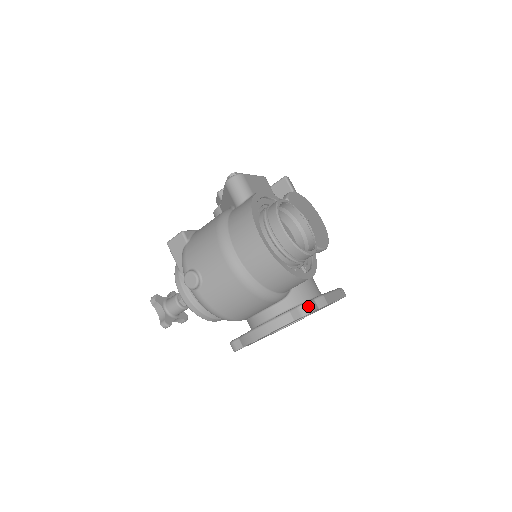
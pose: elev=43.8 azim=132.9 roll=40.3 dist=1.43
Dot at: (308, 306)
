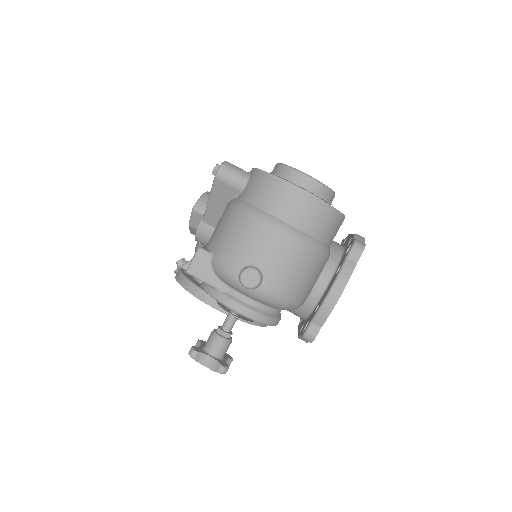
Dot at: (359, 242)
